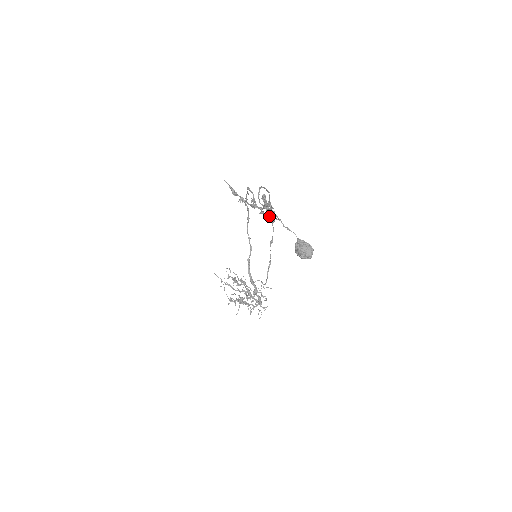
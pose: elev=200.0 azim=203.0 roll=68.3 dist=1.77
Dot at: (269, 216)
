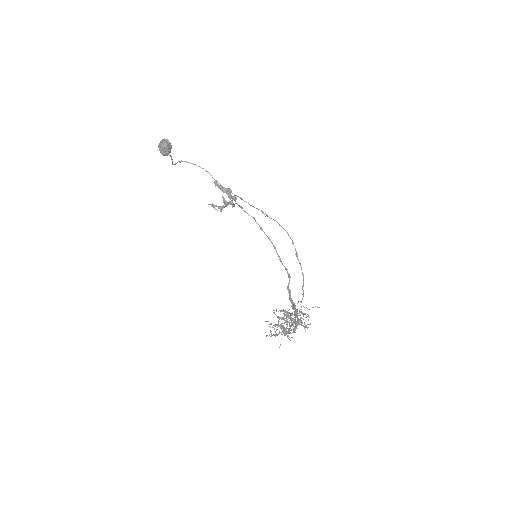
Dot at: (229, 198)
